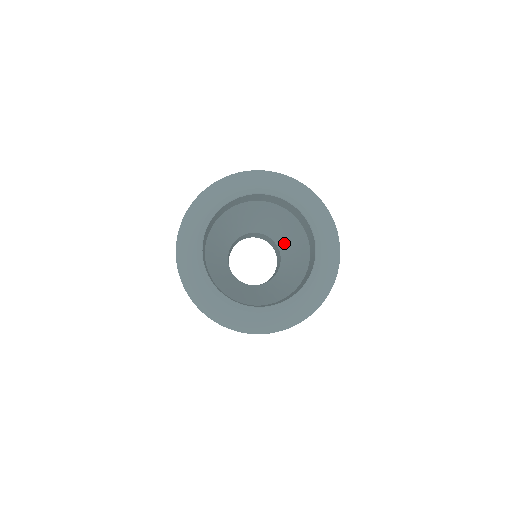
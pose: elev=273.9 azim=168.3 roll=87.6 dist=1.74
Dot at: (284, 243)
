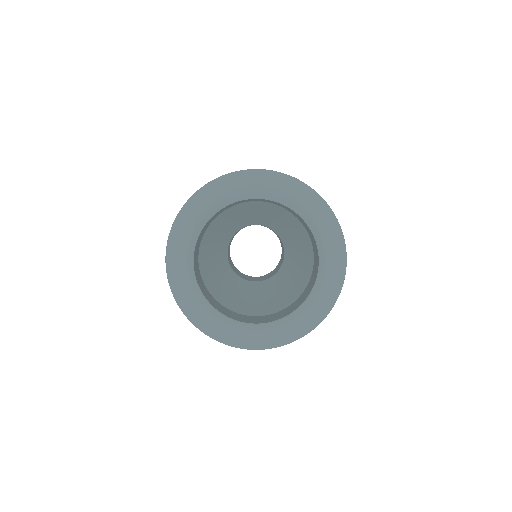
Dot at: (276, 226)
